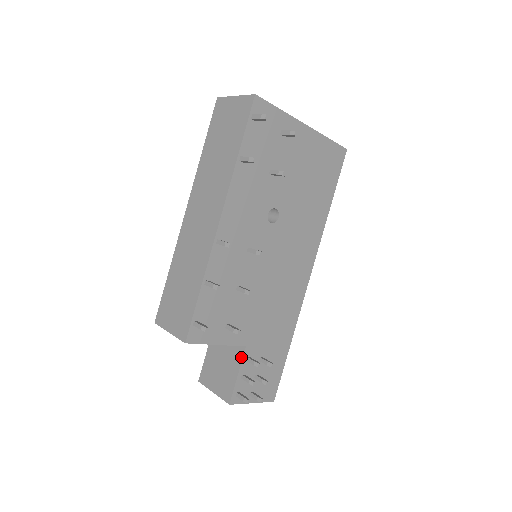
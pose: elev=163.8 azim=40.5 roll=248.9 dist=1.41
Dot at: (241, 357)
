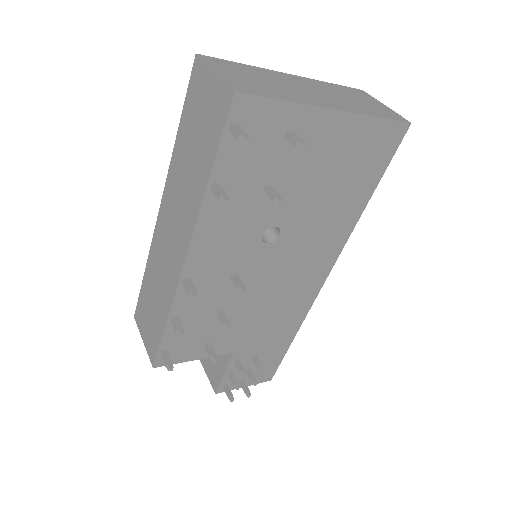
Dot at: (228, 359)
